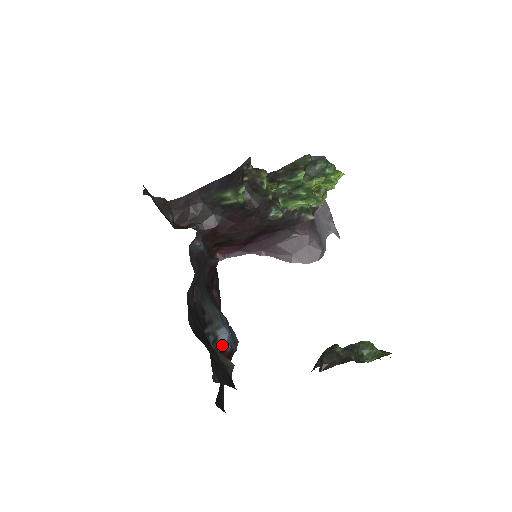
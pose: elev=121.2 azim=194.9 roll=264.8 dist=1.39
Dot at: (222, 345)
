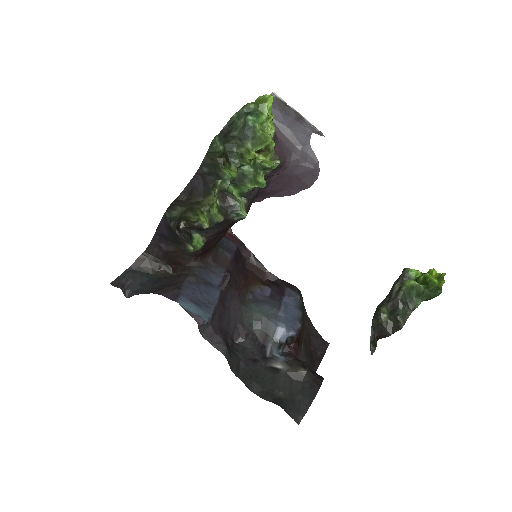
Dot at: (288, 337)
